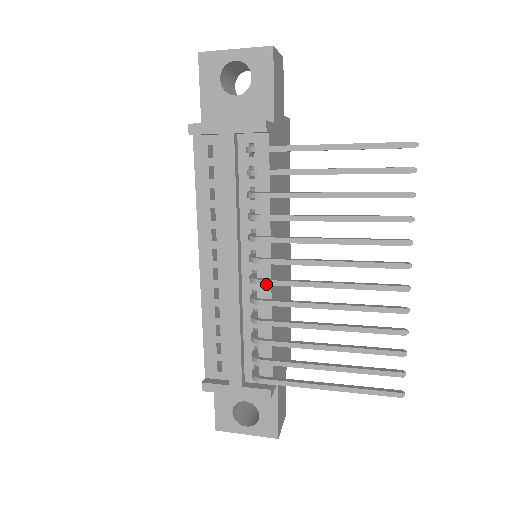
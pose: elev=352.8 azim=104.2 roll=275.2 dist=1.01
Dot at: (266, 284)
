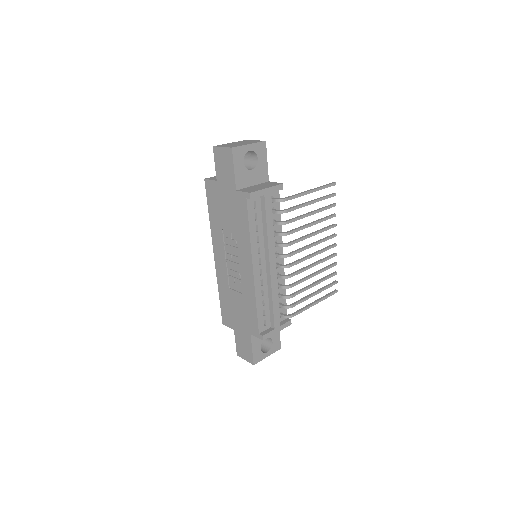
Dot at: occluded
